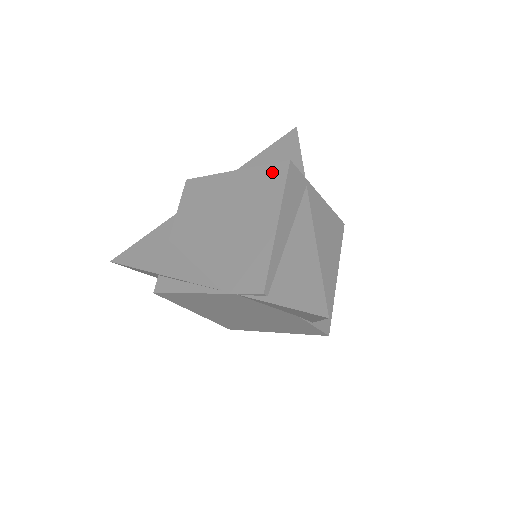
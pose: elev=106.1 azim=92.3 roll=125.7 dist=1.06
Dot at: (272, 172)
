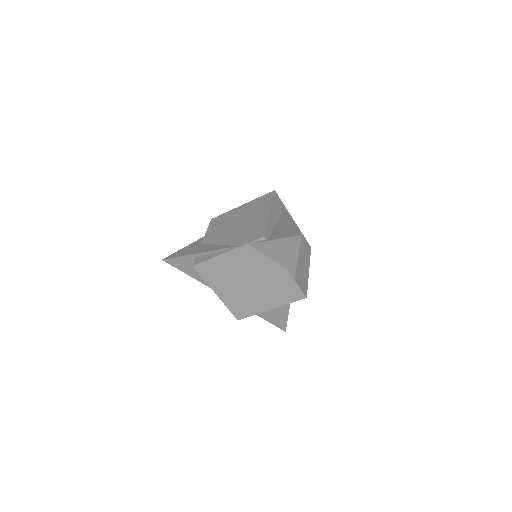
Dot at: (265, 197)
